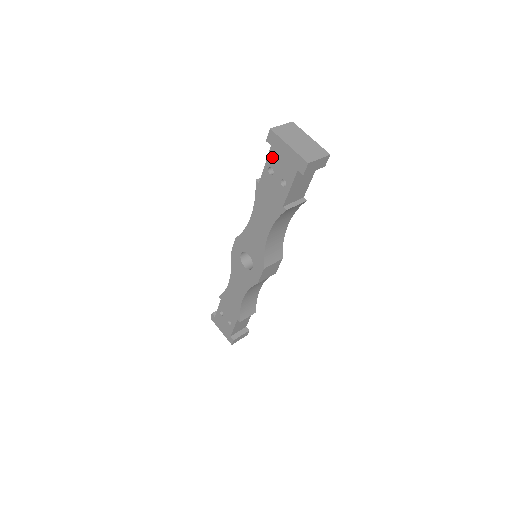
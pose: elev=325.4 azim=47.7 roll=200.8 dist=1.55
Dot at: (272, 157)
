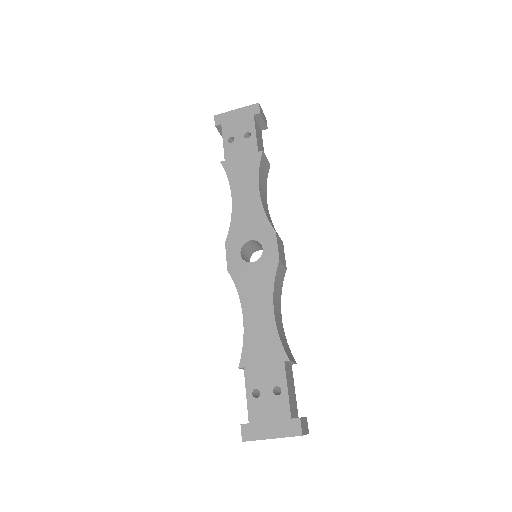
Dot at: (226, 130)
